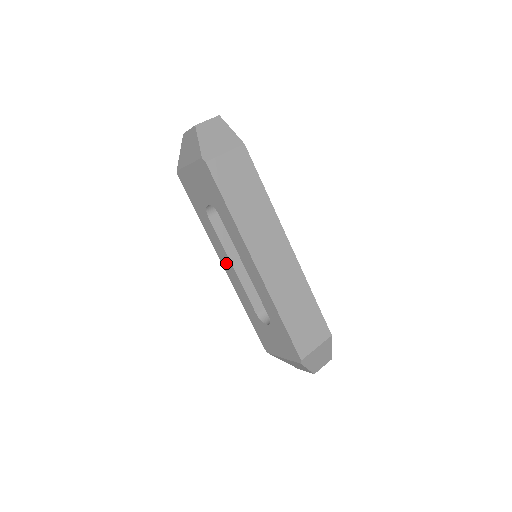
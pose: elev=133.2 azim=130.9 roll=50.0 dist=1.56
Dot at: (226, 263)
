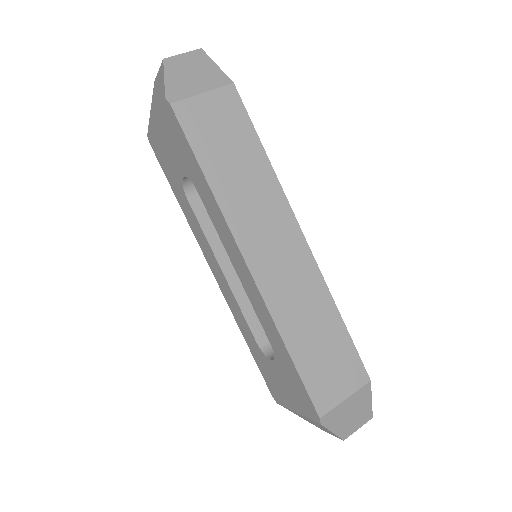
Dot at: (214, 267)
